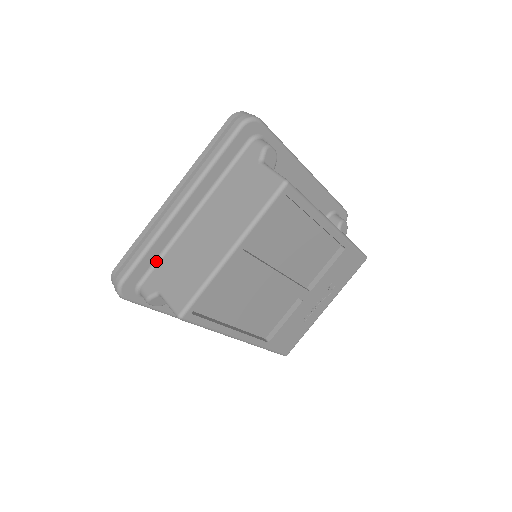
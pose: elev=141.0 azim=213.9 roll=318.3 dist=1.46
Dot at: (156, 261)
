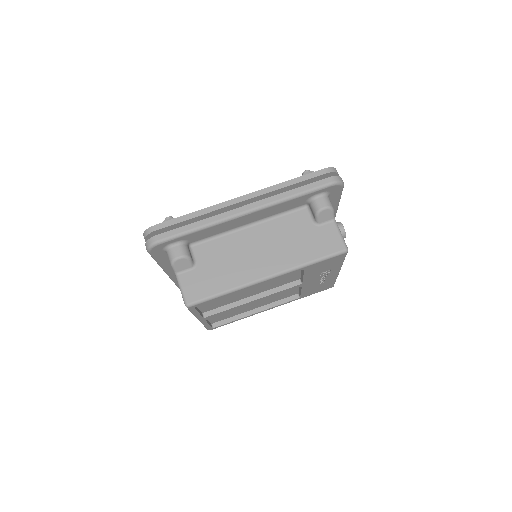
Dot at: occluded
